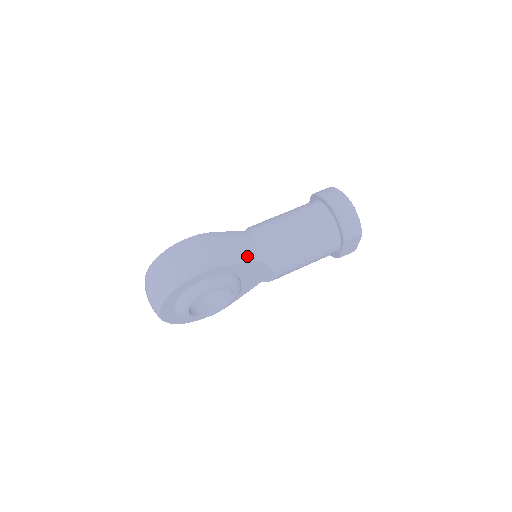
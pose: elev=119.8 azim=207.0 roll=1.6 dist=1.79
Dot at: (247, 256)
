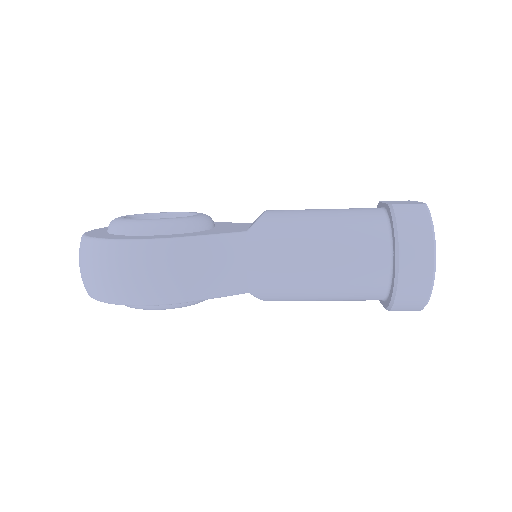
Dot at: (223, 290)
